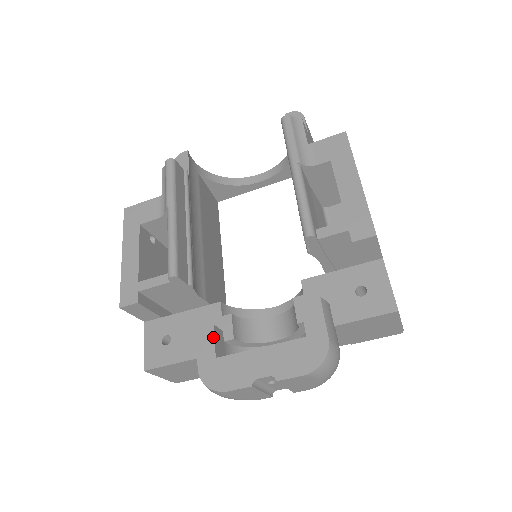
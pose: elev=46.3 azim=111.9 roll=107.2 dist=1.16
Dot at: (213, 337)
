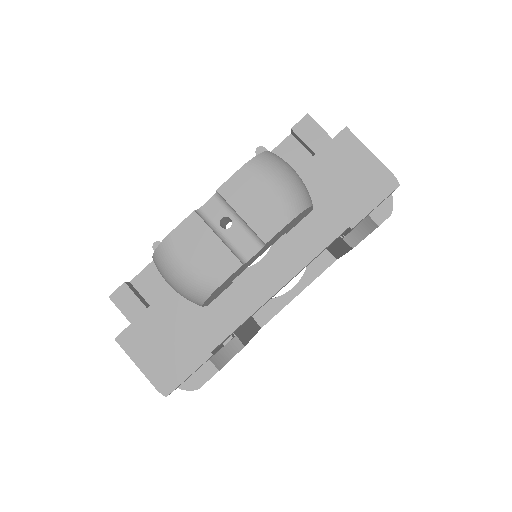
Dot at: occluded
